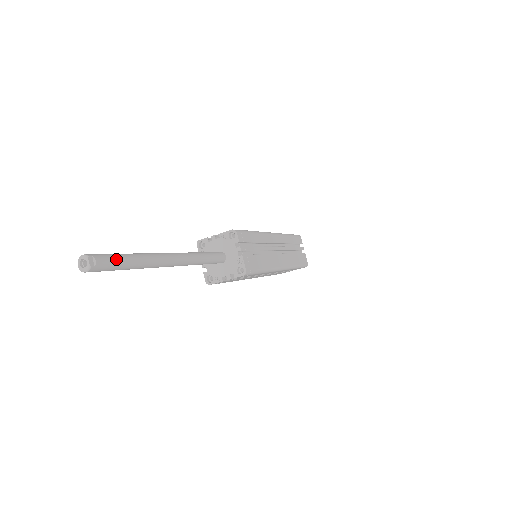
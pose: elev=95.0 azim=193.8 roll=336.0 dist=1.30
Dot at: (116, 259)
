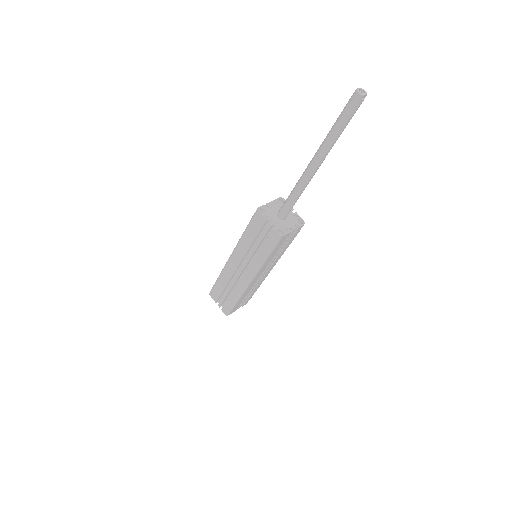
Dot at: occluded
